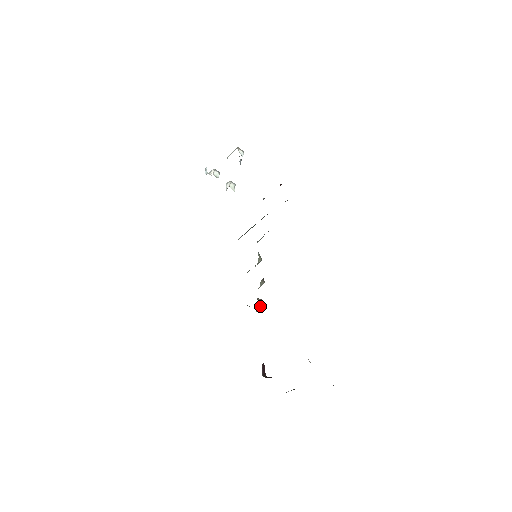
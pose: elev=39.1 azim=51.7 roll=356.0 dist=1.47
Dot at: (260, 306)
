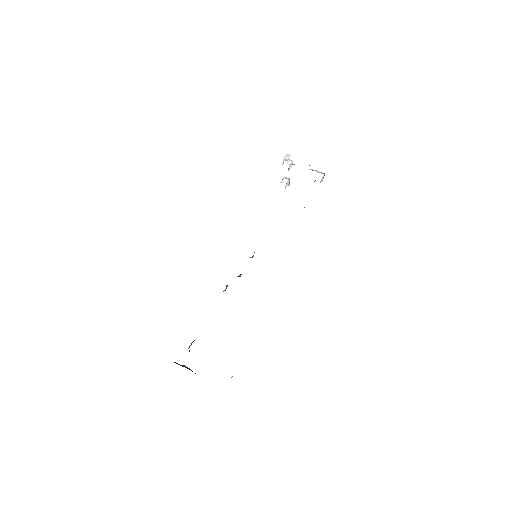
Dot at: occluded
